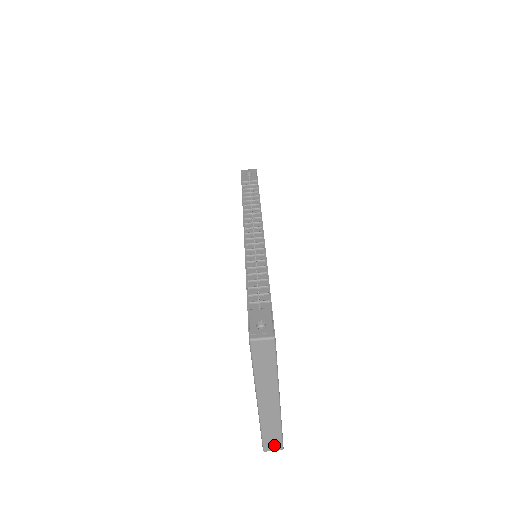
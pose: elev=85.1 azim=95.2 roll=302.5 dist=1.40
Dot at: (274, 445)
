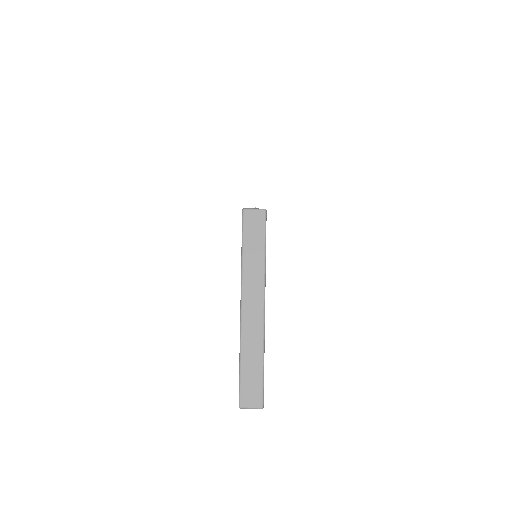
Dot at: (253, 395)
